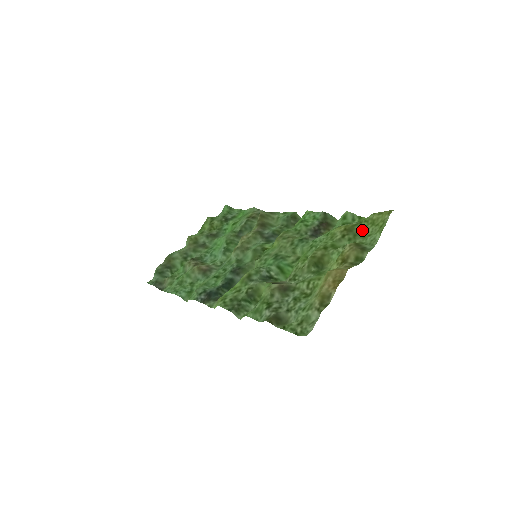
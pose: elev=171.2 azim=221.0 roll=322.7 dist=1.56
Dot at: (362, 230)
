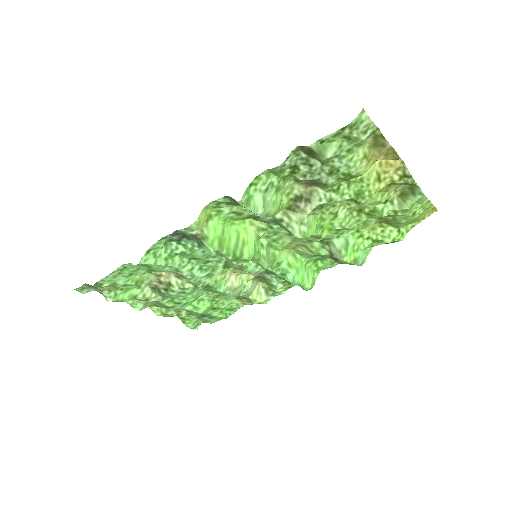
Dot at: (401, 224)
